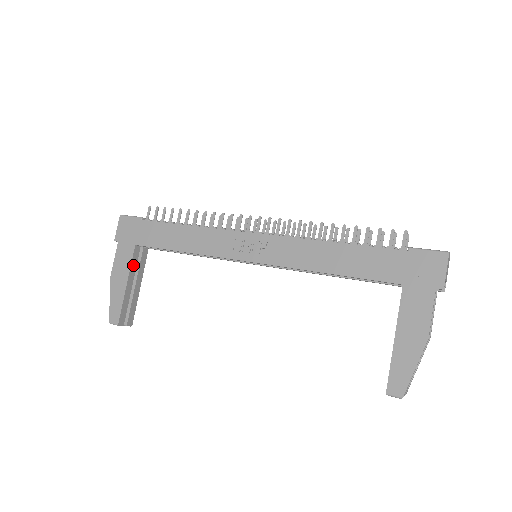
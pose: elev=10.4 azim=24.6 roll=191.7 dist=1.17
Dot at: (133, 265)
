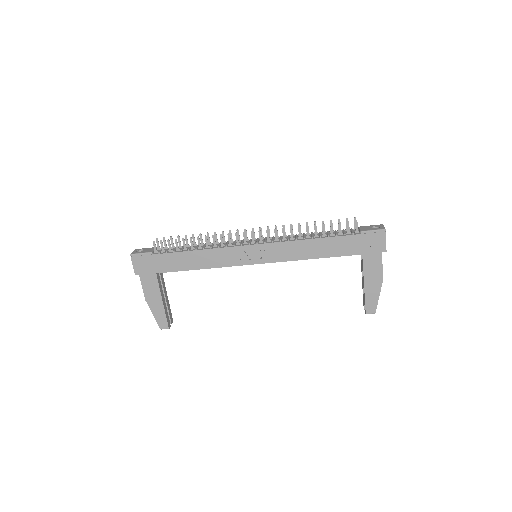
Dot at: (160, 287)
